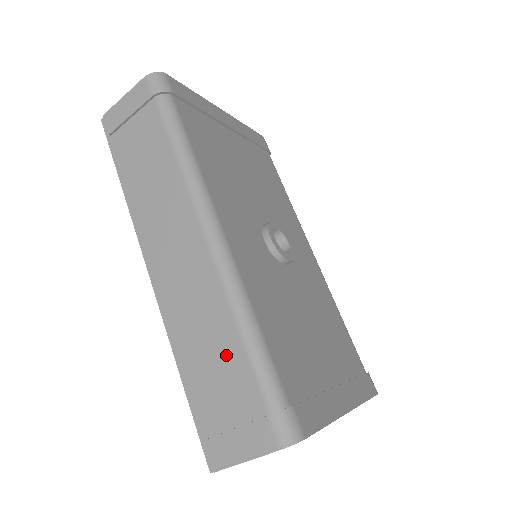
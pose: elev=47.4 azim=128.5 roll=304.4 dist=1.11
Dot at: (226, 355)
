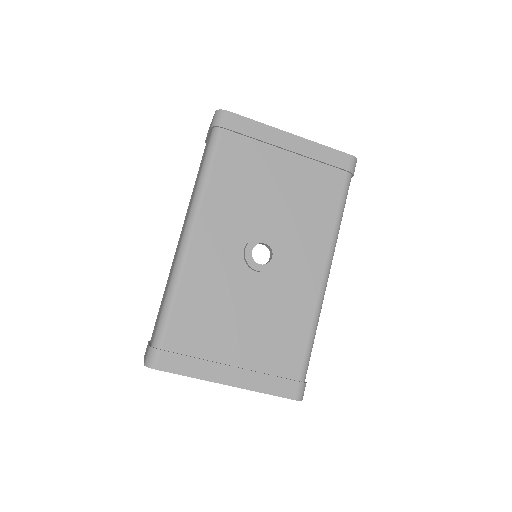
Dot at: occluded
